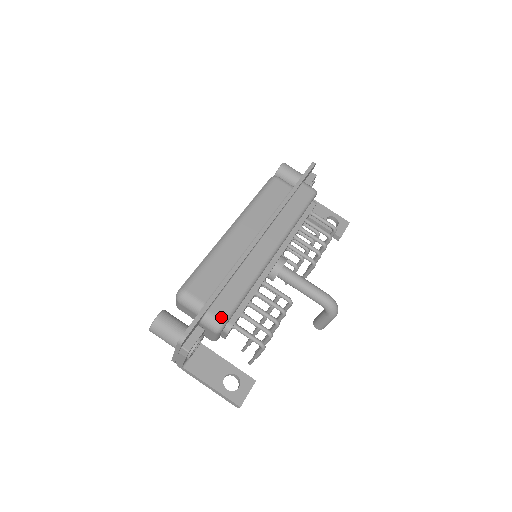
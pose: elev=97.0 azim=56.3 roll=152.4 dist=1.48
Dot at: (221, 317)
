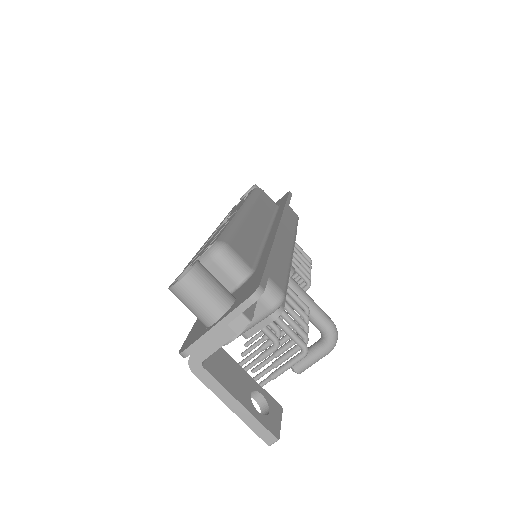
Dot at: (281, 288)
